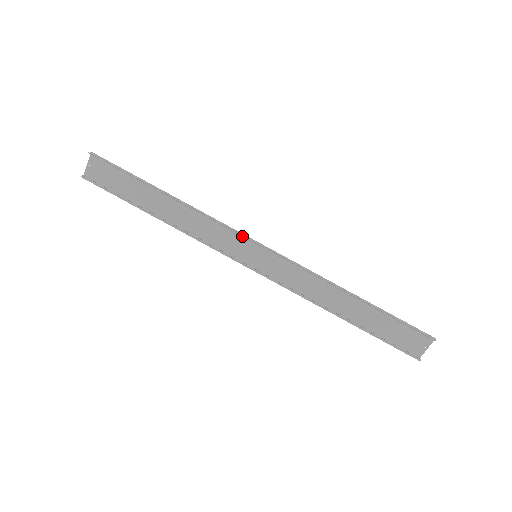
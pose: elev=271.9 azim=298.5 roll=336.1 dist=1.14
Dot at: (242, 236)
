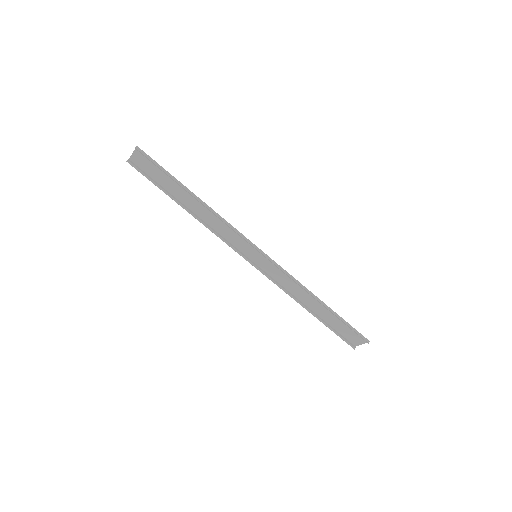
Dot at: (248, 241)
